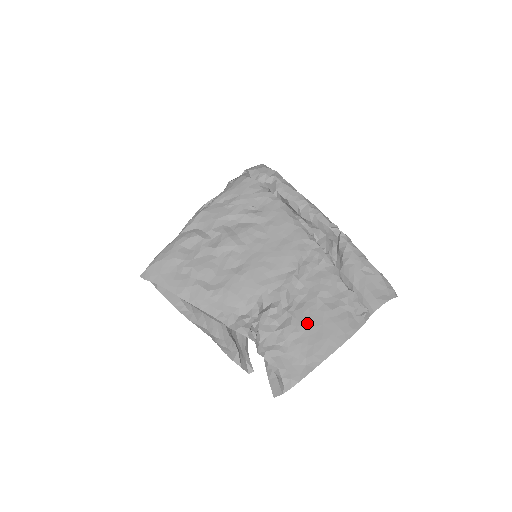
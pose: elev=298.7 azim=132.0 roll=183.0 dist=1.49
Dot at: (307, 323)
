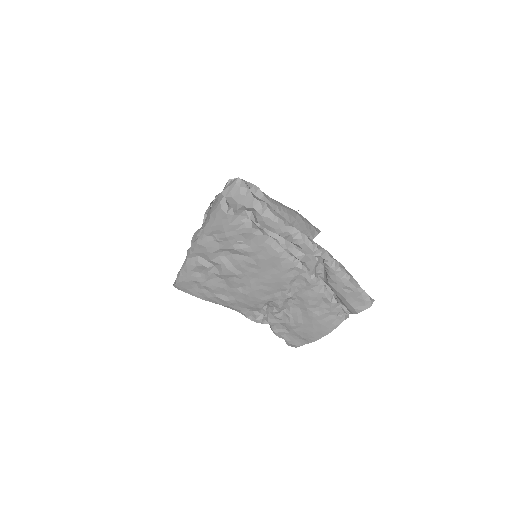
Dot at: (301, 322)
